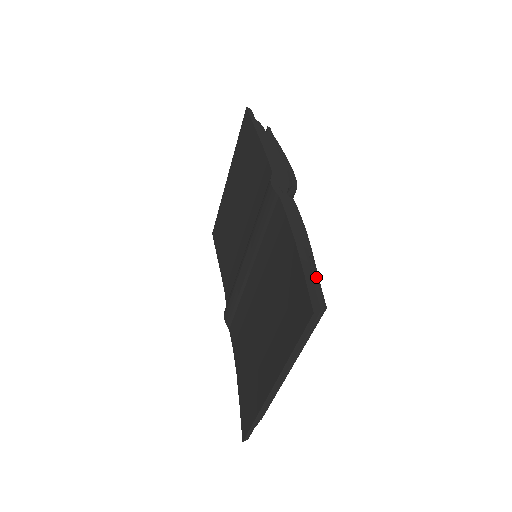
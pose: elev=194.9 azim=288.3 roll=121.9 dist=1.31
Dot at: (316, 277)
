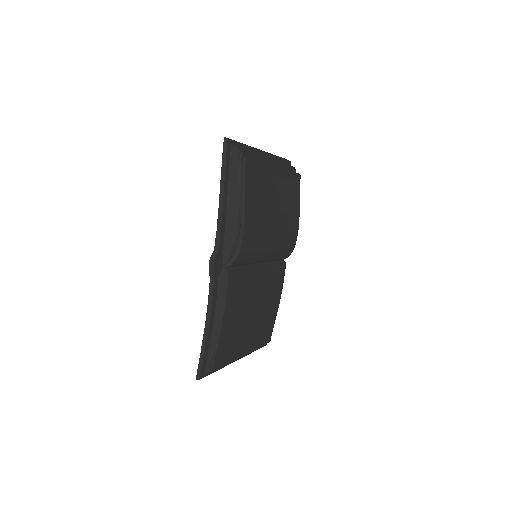
Dot at: (215, 349)
